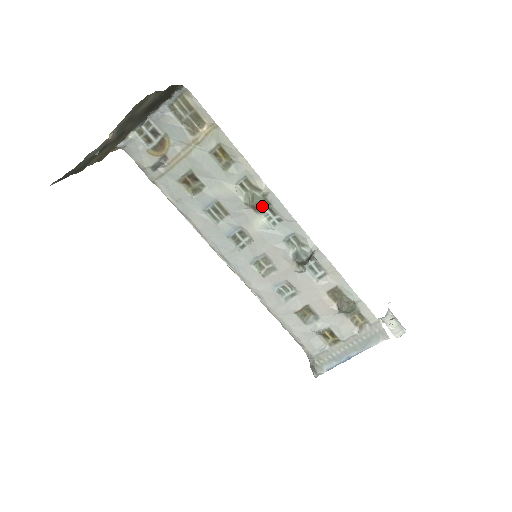
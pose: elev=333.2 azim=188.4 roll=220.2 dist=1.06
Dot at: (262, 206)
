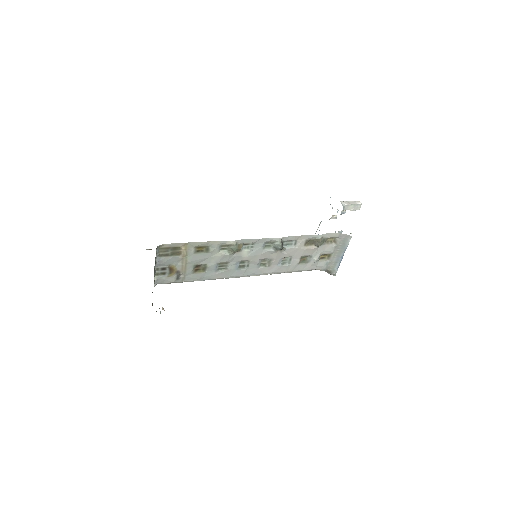
Dot at: (240, 249)
